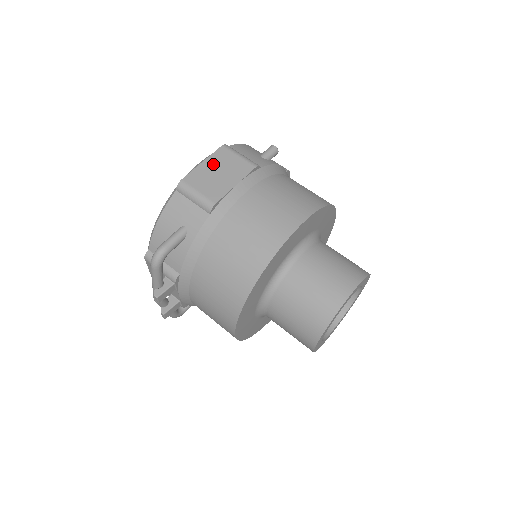
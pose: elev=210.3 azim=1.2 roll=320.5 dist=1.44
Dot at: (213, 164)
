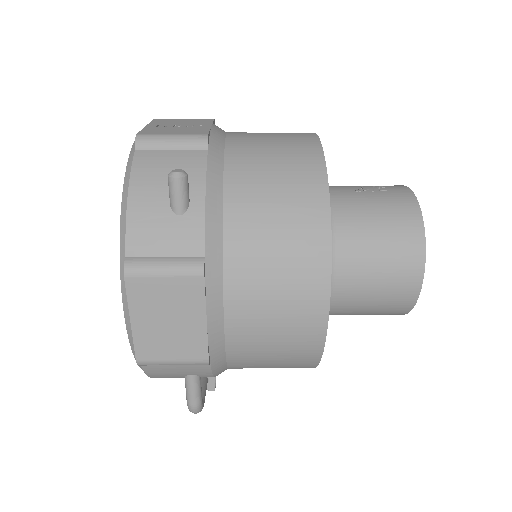
Dot at: (146, 314)
